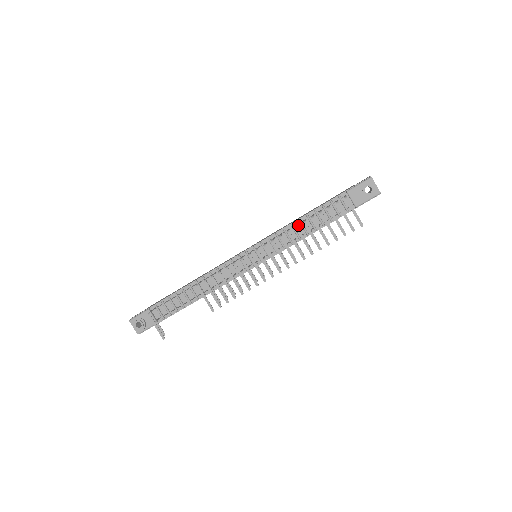
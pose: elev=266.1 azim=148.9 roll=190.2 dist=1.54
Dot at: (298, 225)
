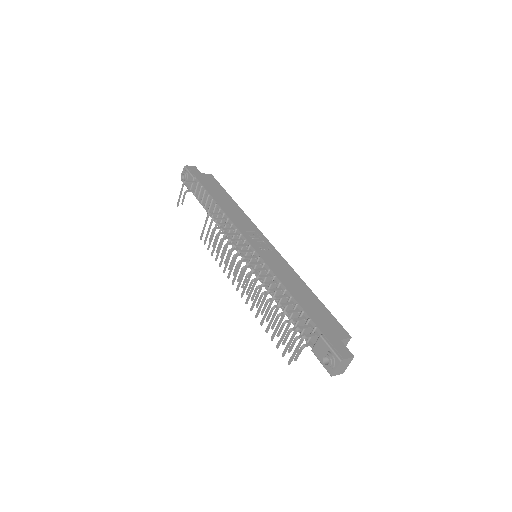
Dot at: (282, 290)
